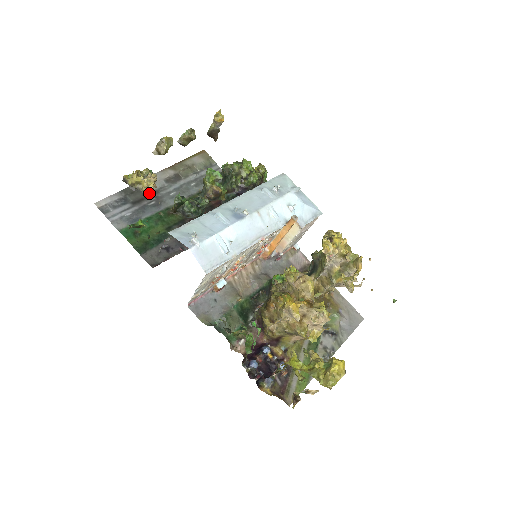
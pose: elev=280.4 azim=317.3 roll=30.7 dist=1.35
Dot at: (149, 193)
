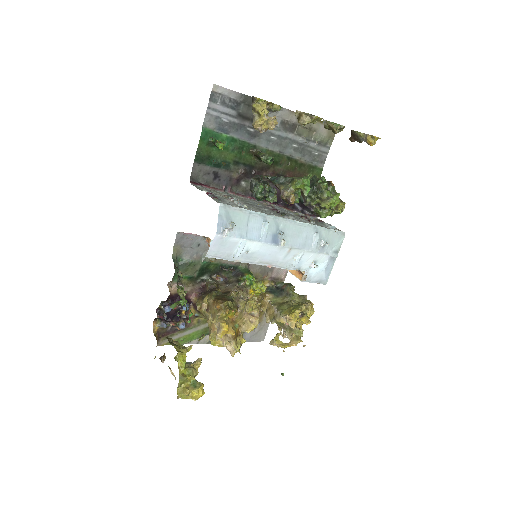
Dot at: occluded
